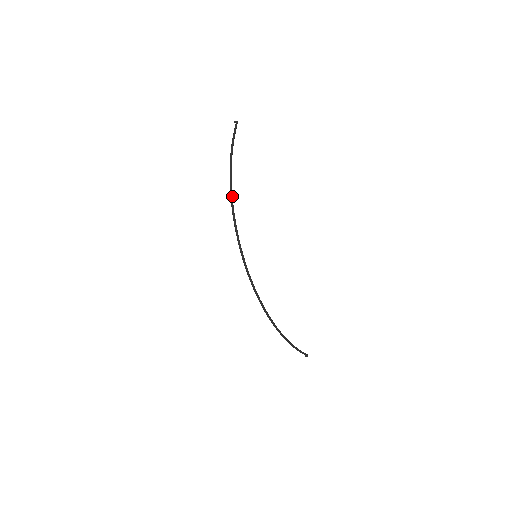
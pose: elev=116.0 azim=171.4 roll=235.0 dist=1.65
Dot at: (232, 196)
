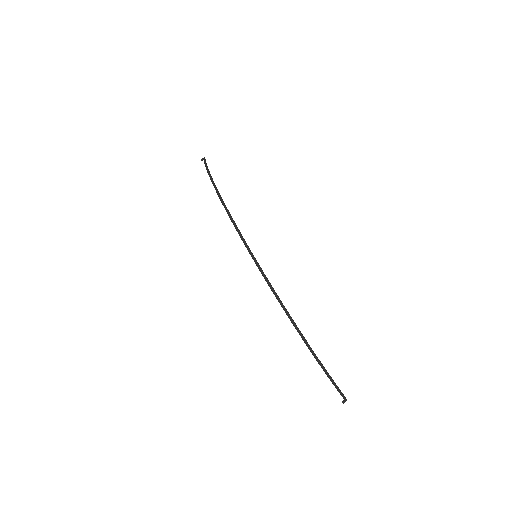
Dot at: occluded
